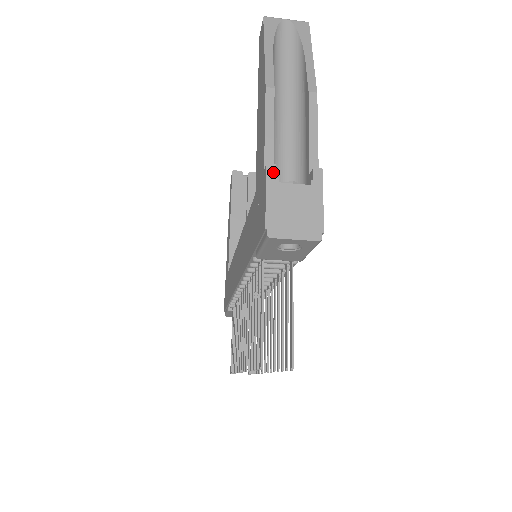
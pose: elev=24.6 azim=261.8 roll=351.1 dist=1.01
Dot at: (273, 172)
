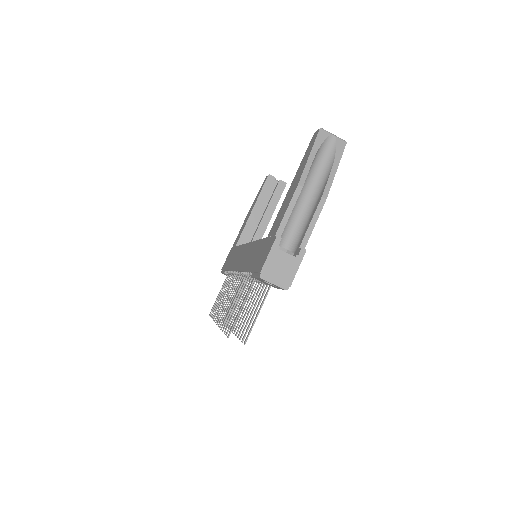
Dot at: (278, 242)
